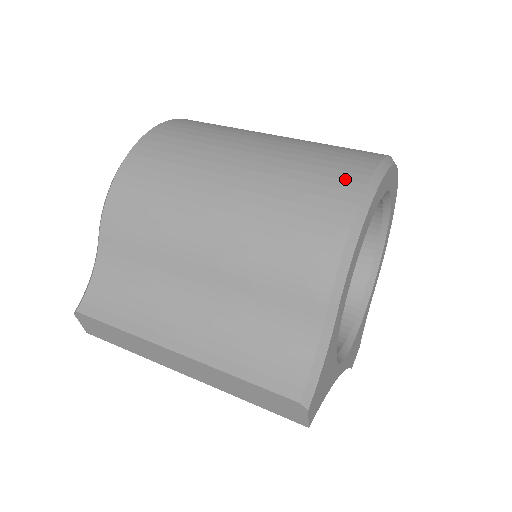
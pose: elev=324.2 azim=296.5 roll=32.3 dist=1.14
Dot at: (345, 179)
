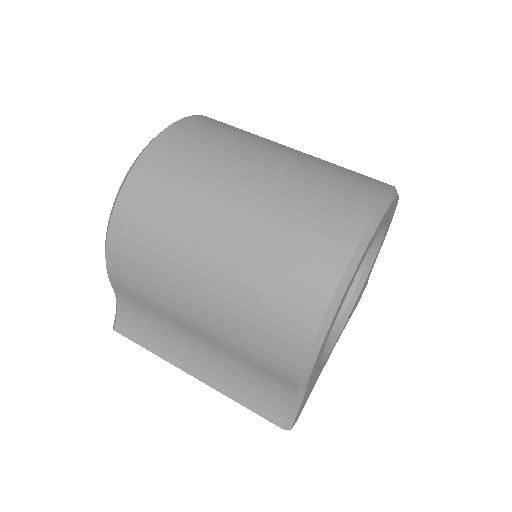
Dot at: (312, 286)
